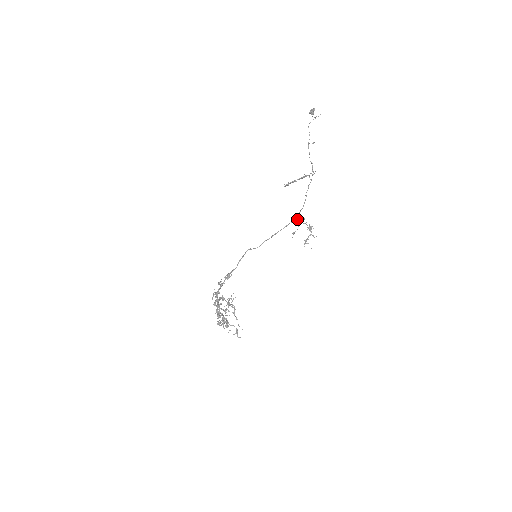
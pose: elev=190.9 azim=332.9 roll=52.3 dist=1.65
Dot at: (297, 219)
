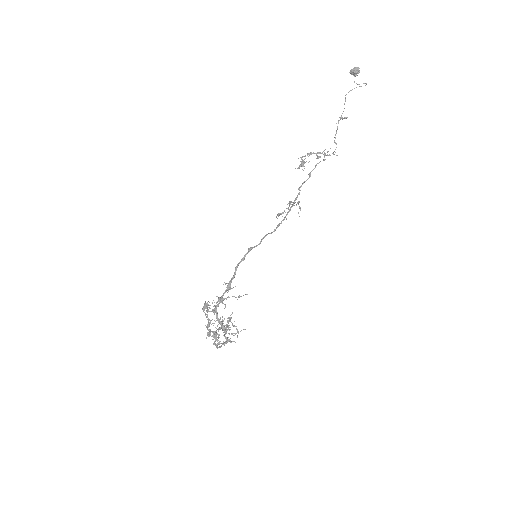
Dot at: (294, 203)
